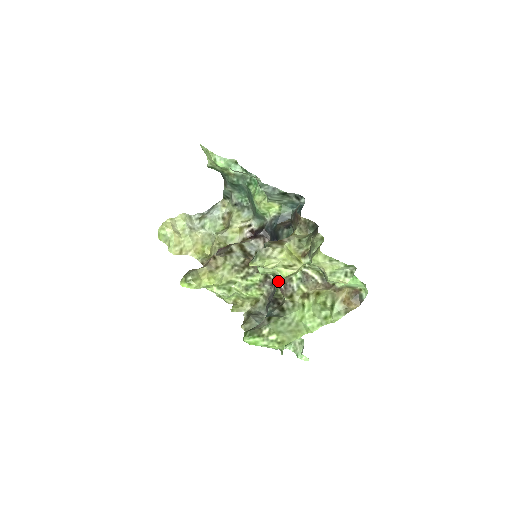
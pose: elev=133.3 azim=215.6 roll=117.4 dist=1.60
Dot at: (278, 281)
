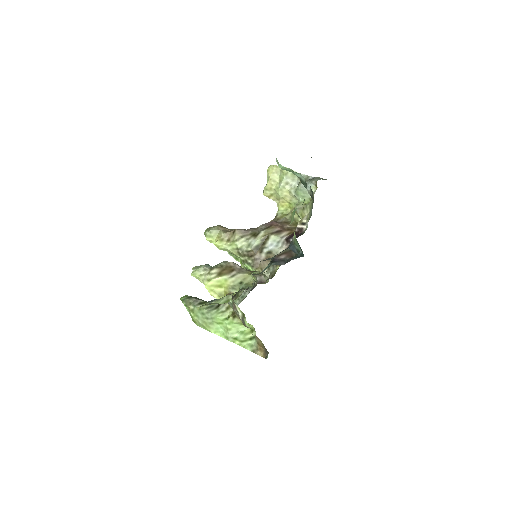
Dot at: occluded
